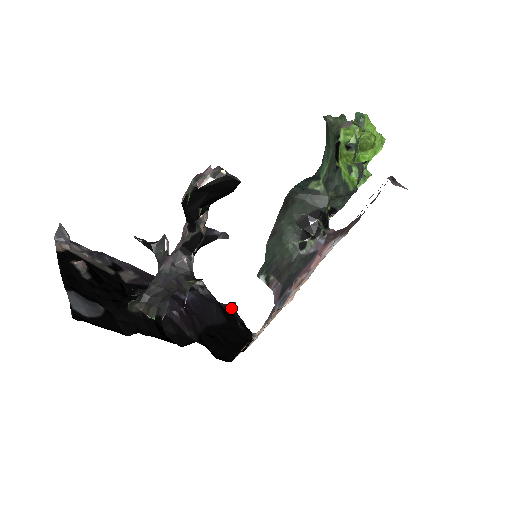
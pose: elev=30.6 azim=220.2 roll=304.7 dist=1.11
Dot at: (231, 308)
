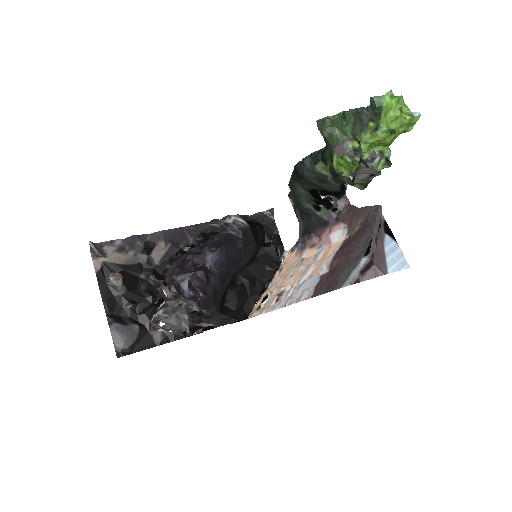
Dot at: (269, 215)
